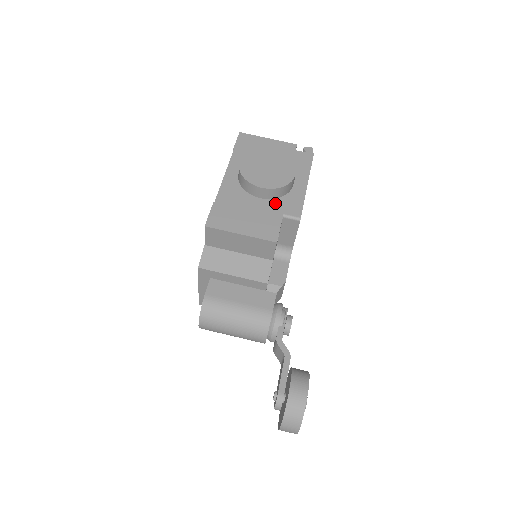
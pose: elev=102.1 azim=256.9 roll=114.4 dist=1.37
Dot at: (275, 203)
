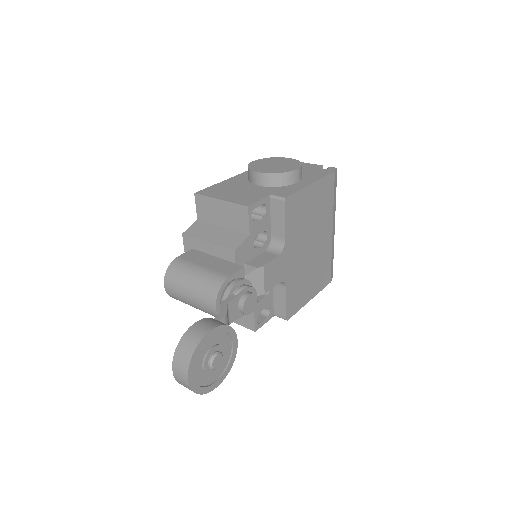
Dot at: (269, 189)
